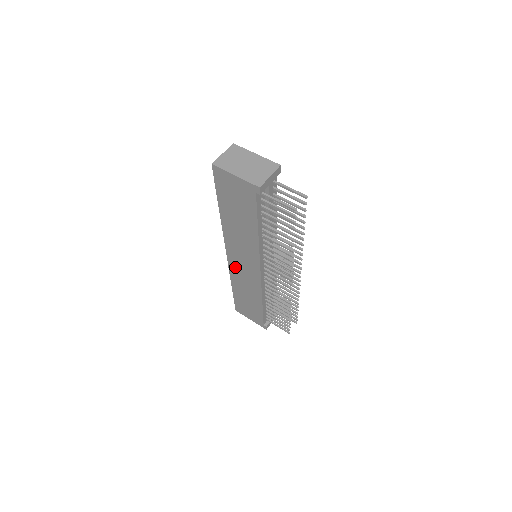
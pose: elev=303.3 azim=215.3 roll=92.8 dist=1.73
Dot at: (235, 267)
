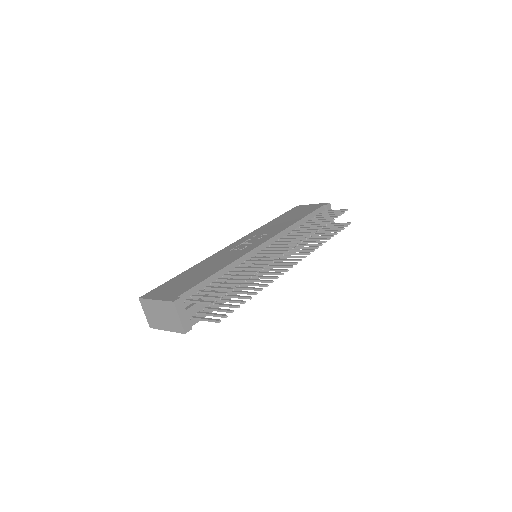
Dot at: occluded
